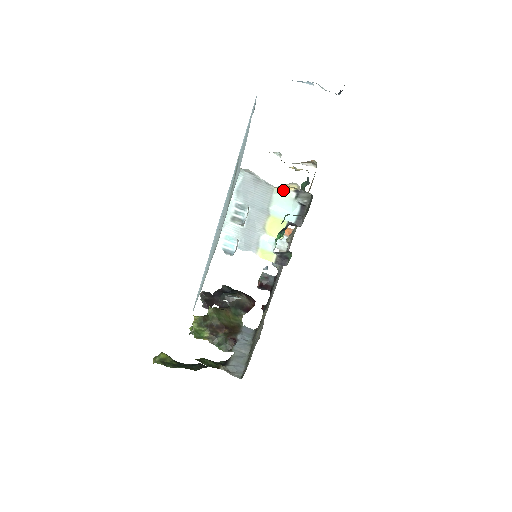
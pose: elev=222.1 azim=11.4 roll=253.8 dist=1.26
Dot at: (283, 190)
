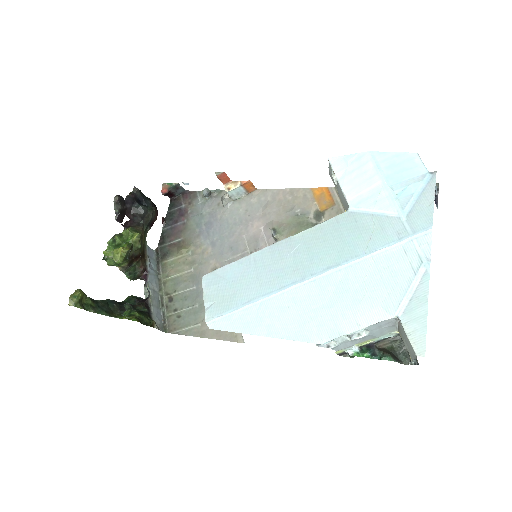
Dot at: (398, 332)
